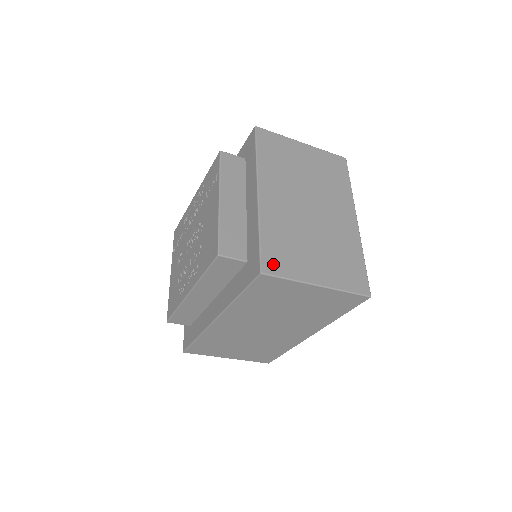
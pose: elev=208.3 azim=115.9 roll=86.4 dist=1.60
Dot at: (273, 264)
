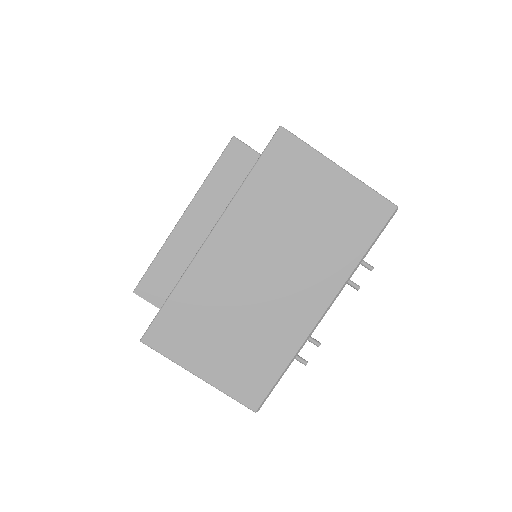
Dot at: occluded
